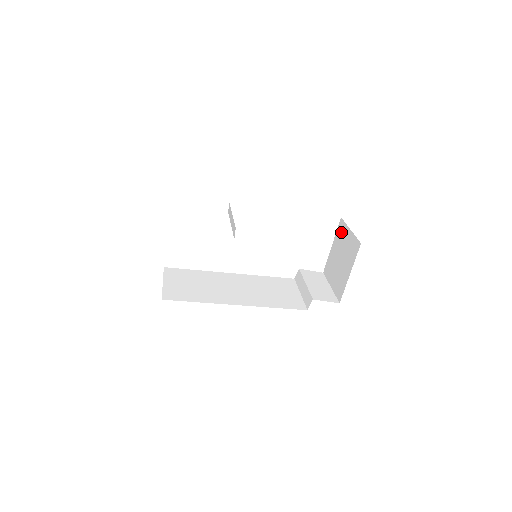
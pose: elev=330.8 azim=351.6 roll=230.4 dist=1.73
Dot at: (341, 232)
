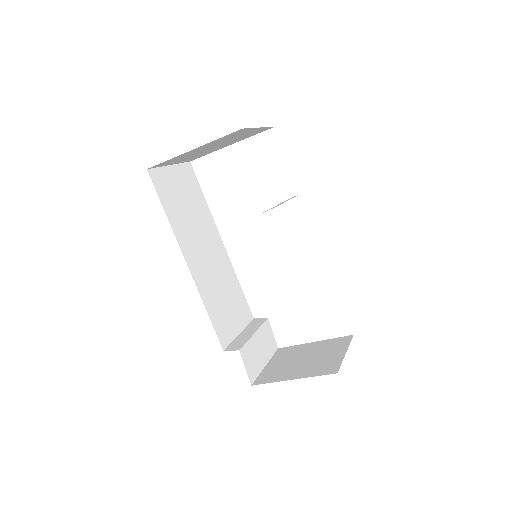
Dot at: (337, 343)
